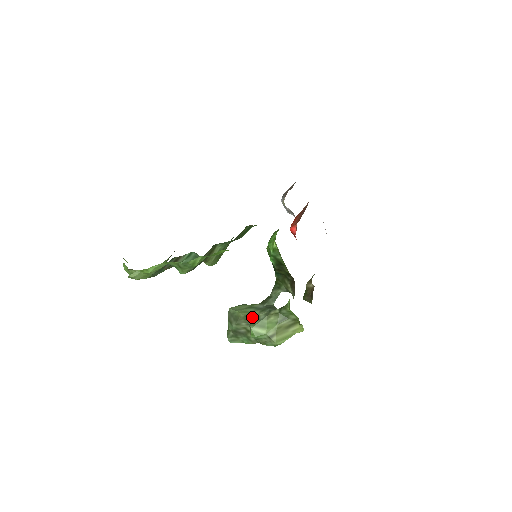
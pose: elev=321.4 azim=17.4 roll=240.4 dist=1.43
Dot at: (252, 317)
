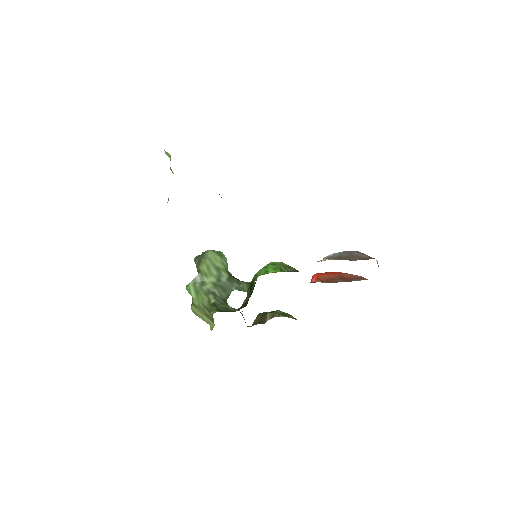
Dot at: (202, 278)
